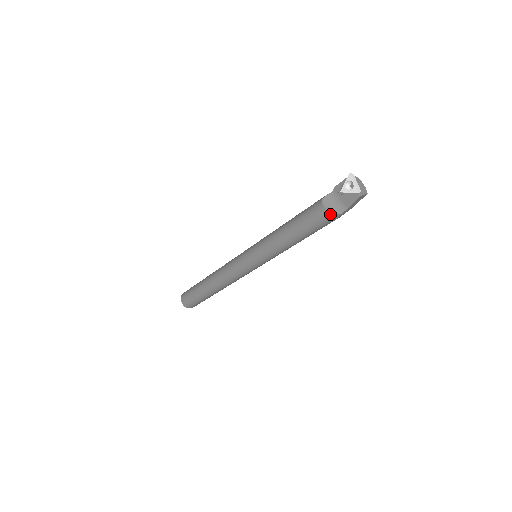
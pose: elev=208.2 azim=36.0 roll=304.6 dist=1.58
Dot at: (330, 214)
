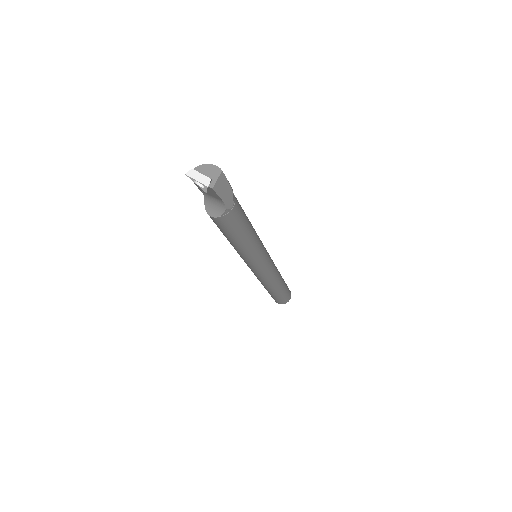
Dot at: (220, 218)
